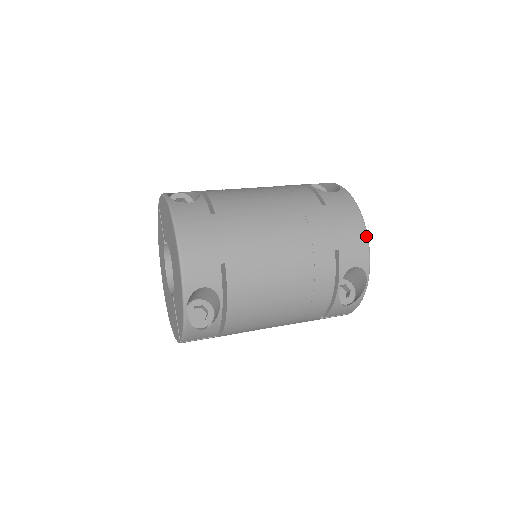
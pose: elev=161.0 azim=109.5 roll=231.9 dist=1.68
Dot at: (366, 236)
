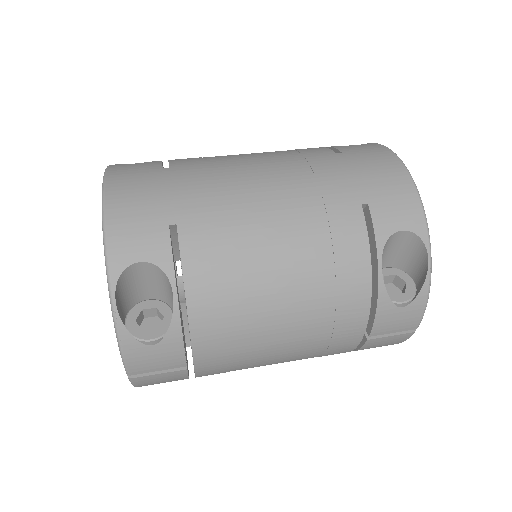
Dot at: (412, 184)
